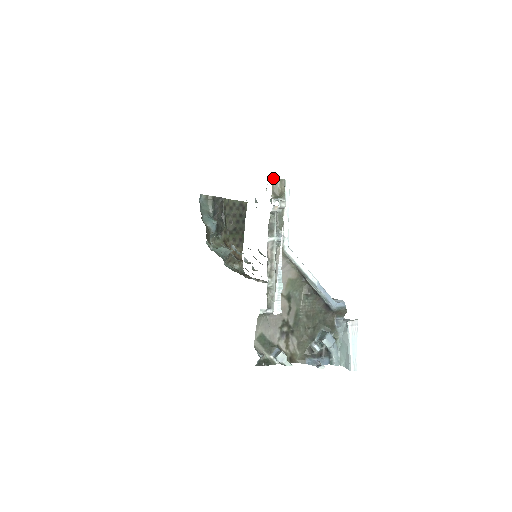
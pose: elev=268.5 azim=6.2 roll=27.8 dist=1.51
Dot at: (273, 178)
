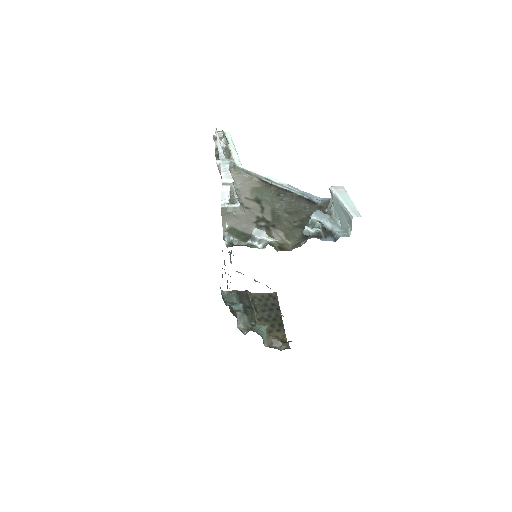
Dot at: (214, 135)
